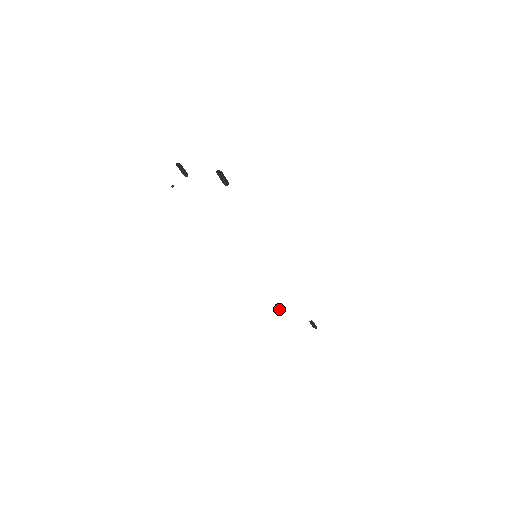
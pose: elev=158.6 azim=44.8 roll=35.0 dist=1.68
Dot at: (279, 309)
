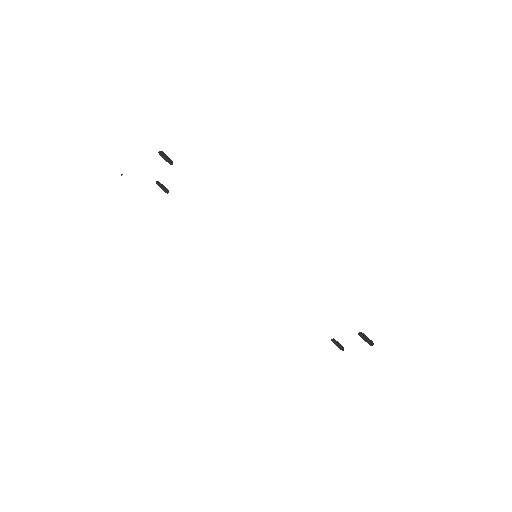
Dot at: (341, 347)
